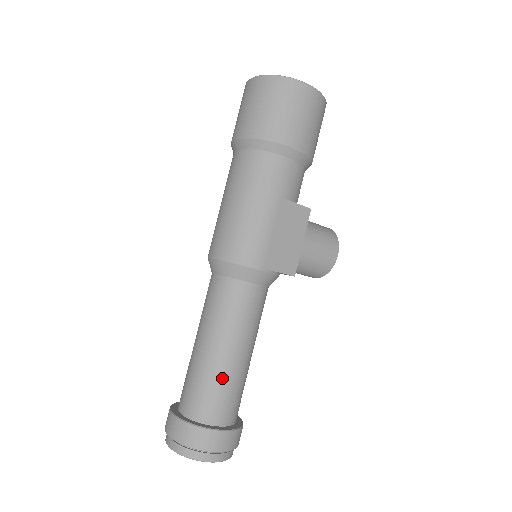
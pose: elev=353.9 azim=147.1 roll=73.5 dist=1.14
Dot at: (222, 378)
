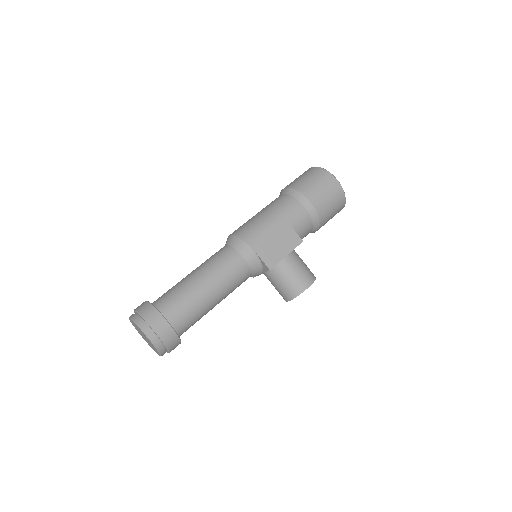
Dot at: (188, 293)
